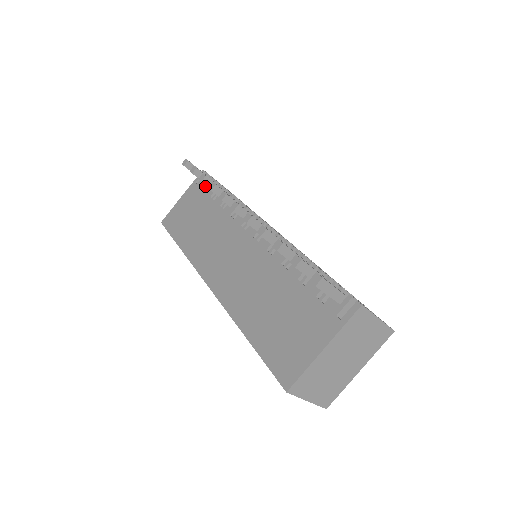
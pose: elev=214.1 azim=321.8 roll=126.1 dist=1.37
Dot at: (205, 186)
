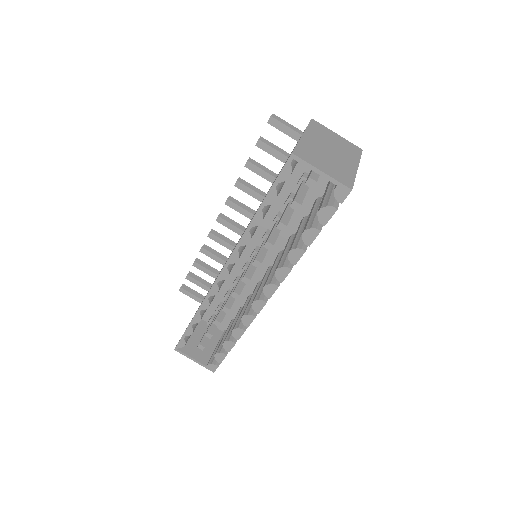
Dot at: occluded
